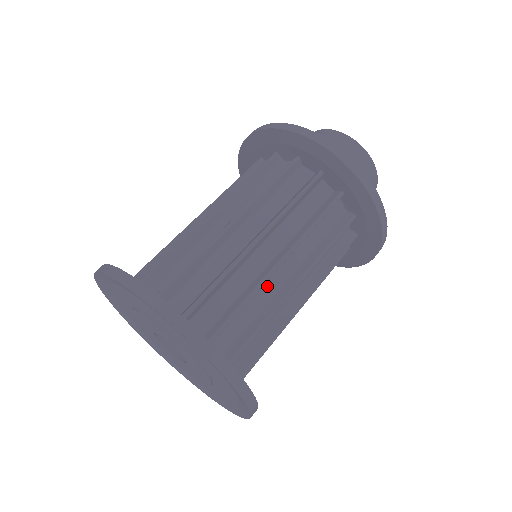
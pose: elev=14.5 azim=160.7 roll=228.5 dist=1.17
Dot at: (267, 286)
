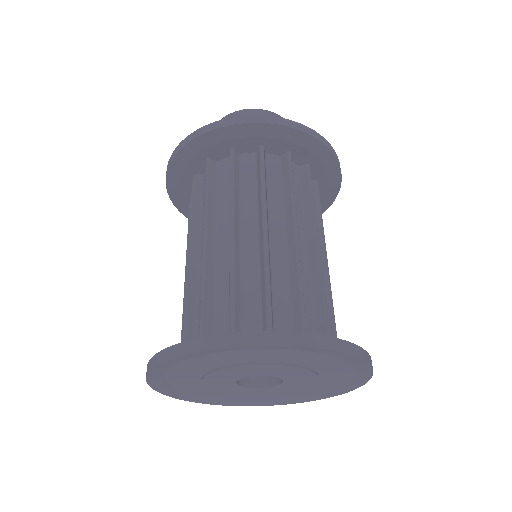
Dot at: (275, 259)
